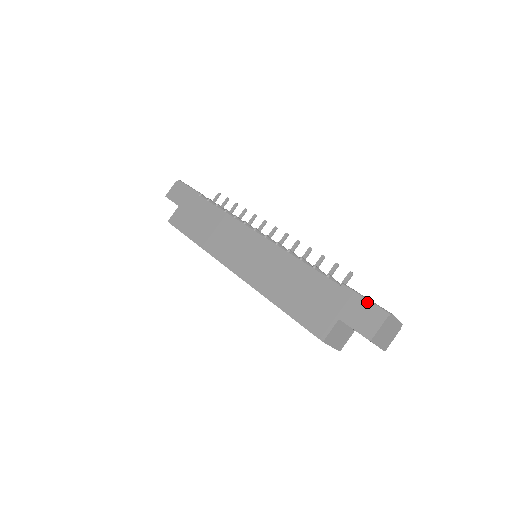
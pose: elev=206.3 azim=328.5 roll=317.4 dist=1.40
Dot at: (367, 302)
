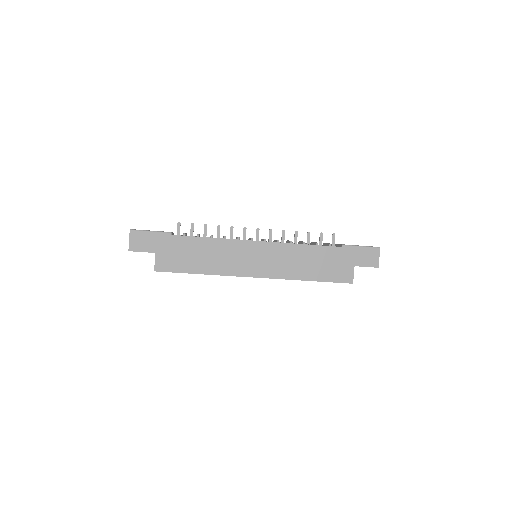
Dot at: (364, 248)
